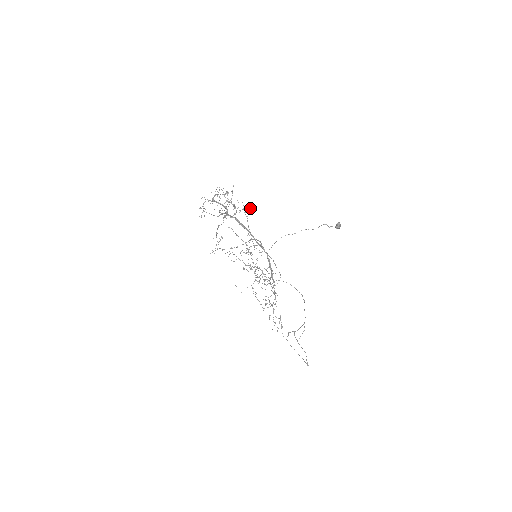
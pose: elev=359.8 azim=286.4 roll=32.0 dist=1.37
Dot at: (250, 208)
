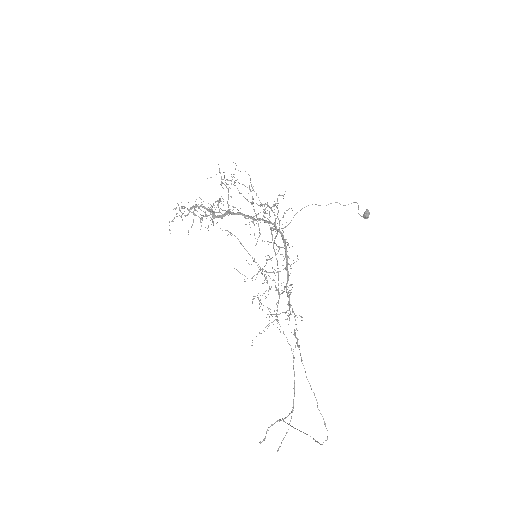
Dot at: occluded
